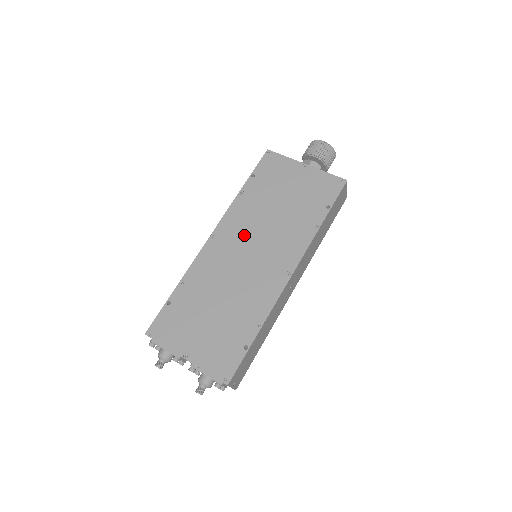
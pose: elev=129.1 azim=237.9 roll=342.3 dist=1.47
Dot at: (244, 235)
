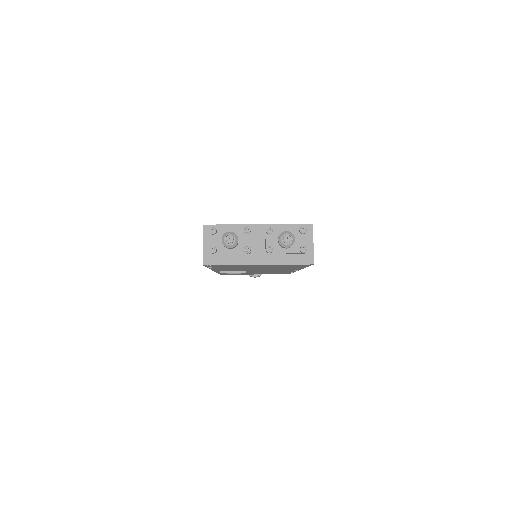
Dot at: occluded
